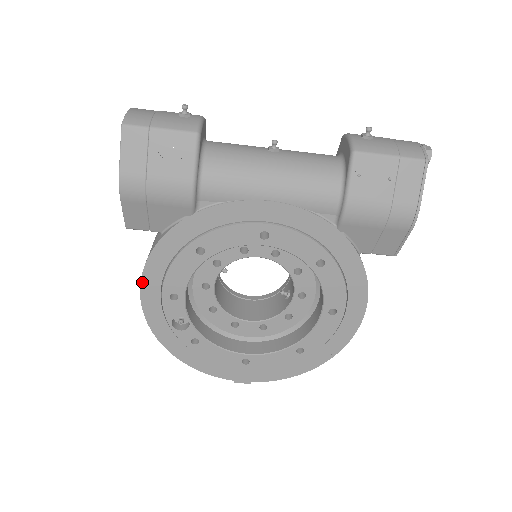
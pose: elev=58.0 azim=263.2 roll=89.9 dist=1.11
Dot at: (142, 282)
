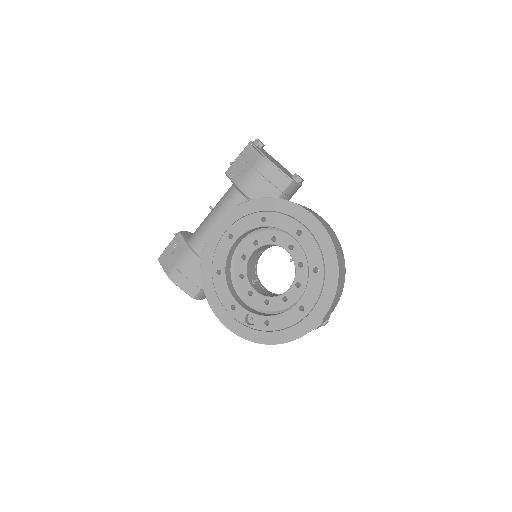
Dot at: (216, 315)
